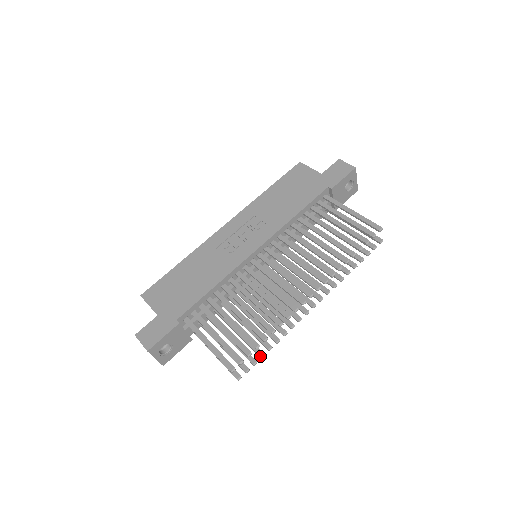
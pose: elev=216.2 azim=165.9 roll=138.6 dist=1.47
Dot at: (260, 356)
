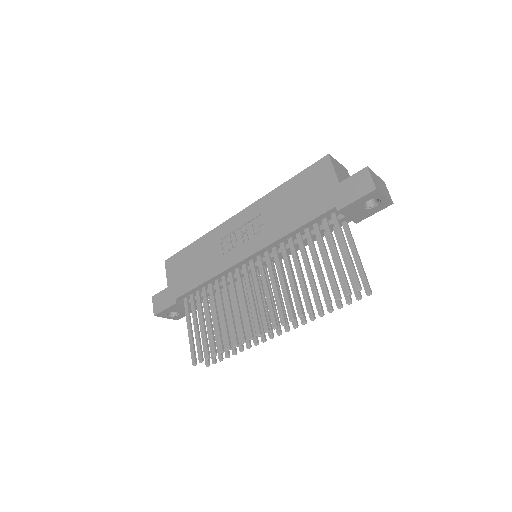
Dot at: (225, 356)
